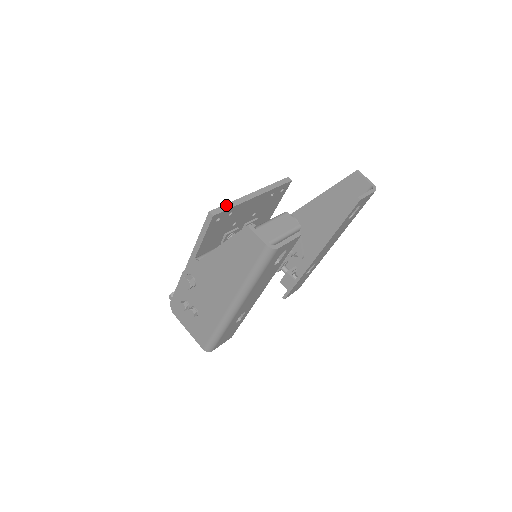
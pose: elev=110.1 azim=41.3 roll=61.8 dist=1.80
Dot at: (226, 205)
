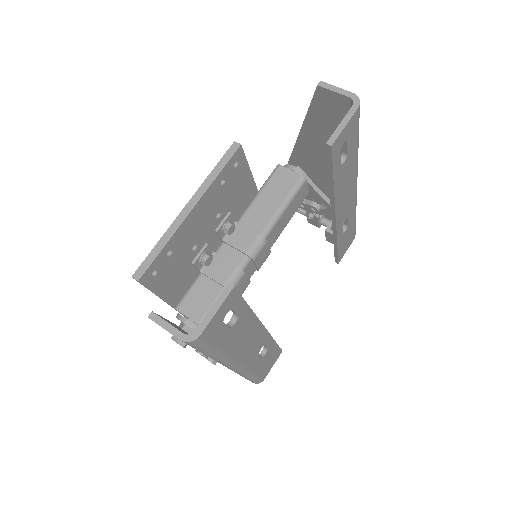
Dot at: (152, 252)
